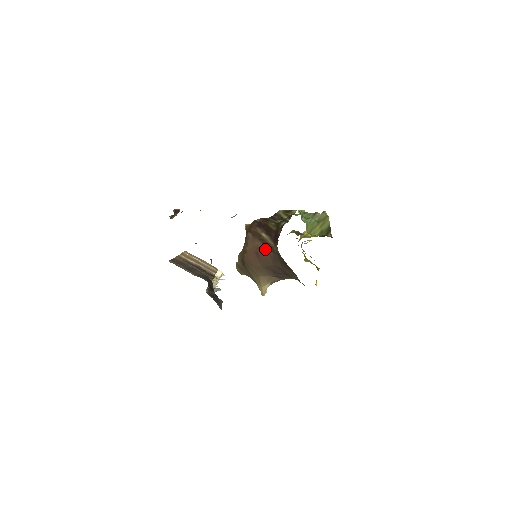
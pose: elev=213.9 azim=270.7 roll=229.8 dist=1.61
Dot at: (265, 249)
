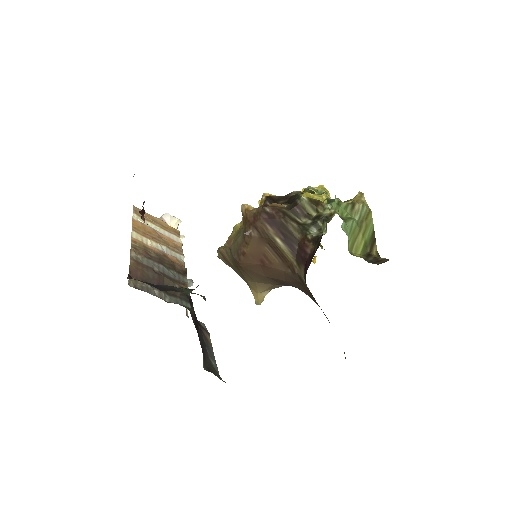
Dot at: (278, 262)
